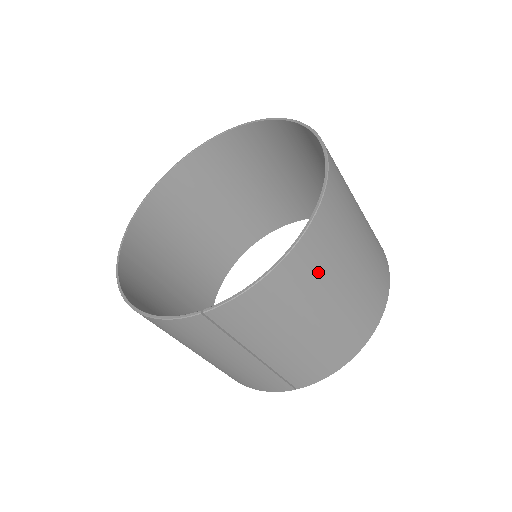
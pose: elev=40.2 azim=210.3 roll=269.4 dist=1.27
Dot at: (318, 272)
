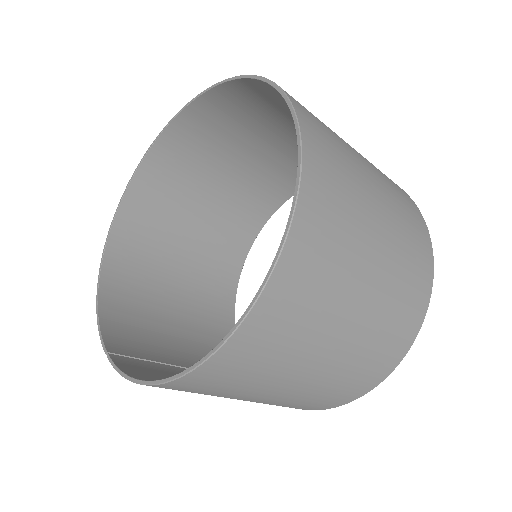
Dot at: (217, 390)
